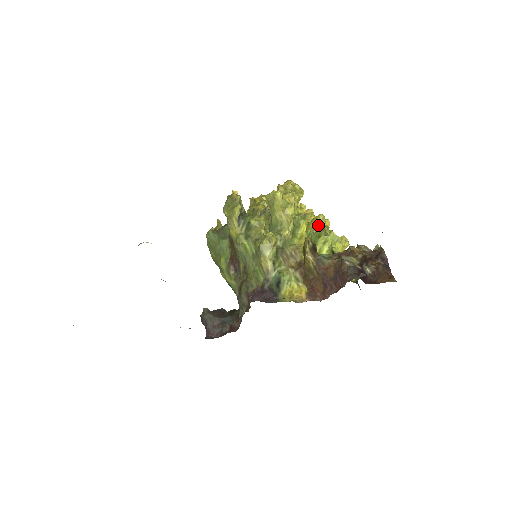
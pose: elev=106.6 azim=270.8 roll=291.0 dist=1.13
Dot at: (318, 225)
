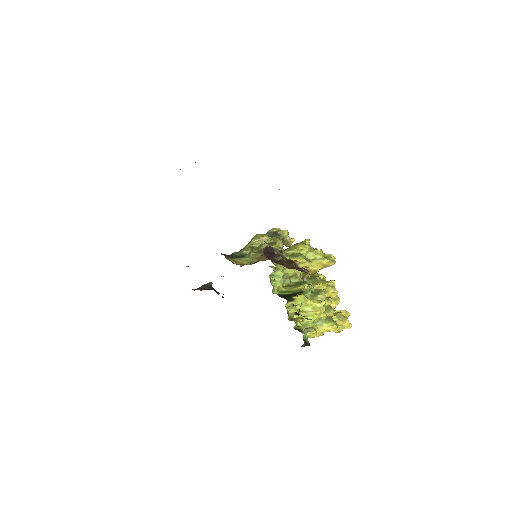
Dot at: (322, 290)
